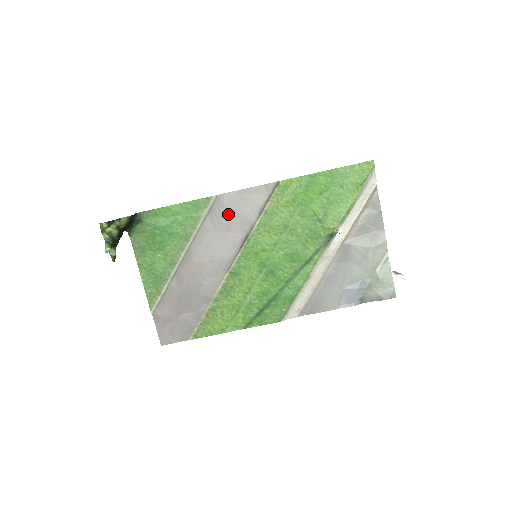
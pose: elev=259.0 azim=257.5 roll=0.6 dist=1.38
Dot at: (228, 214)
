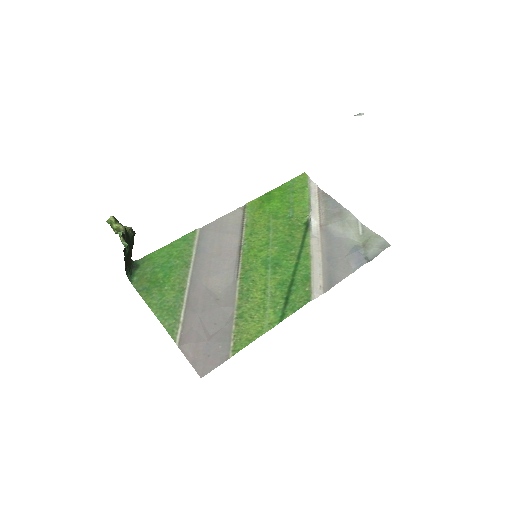
Dot at: (216, 237)
